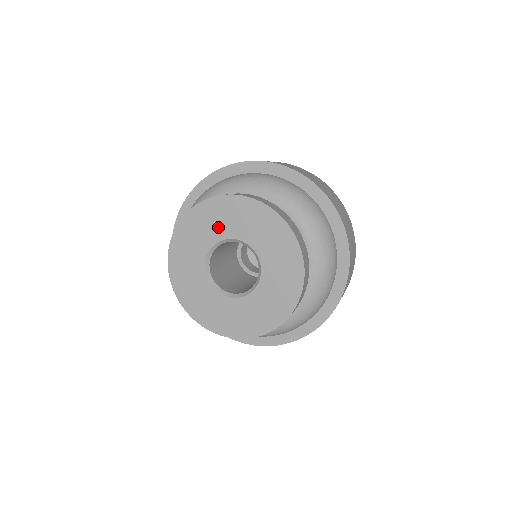
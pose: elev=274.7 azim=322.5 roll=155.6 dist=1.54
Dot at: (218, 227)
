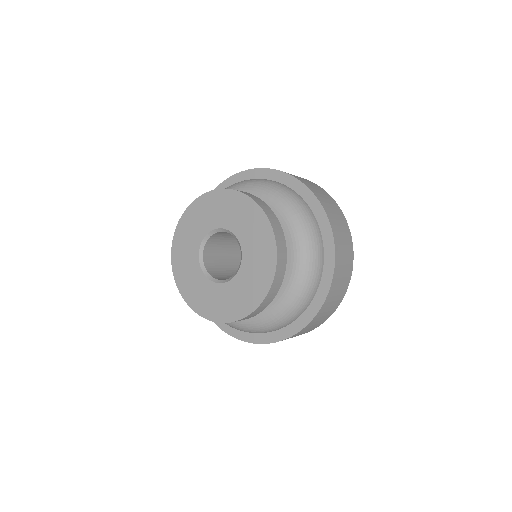
Dot at: (215, 217)
